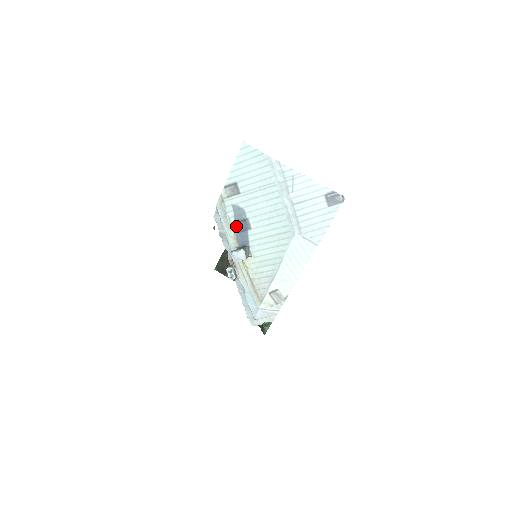
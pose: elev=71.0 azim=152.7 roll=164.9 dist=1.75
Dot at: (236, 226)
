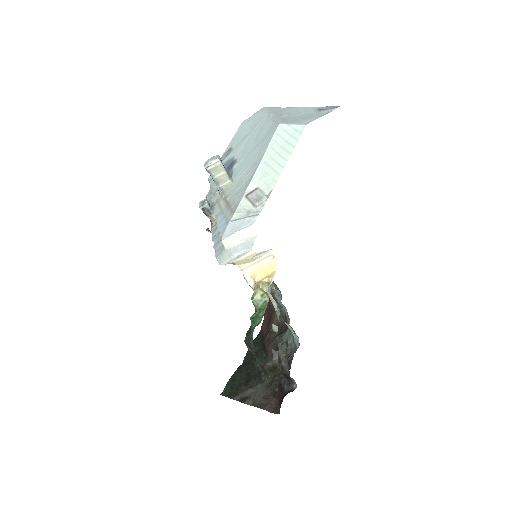
Dot at: occluded
